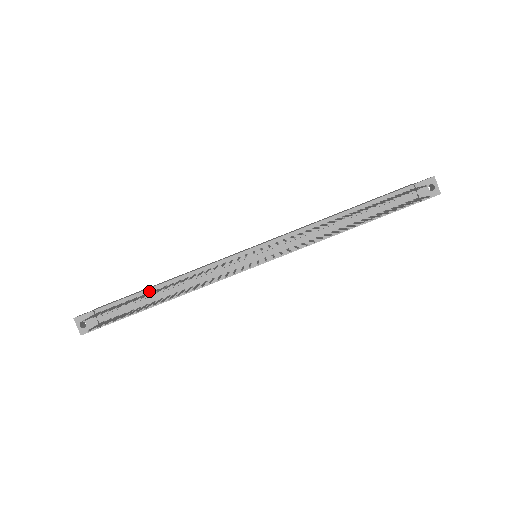
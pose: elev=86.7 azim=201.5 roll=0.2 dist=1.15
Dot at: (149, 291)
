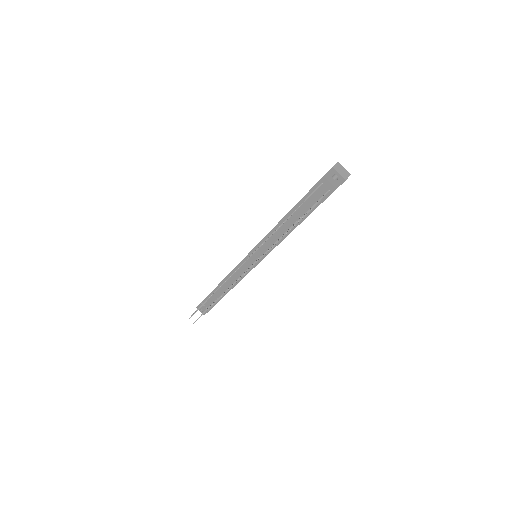
Dot at: (216, 289)
